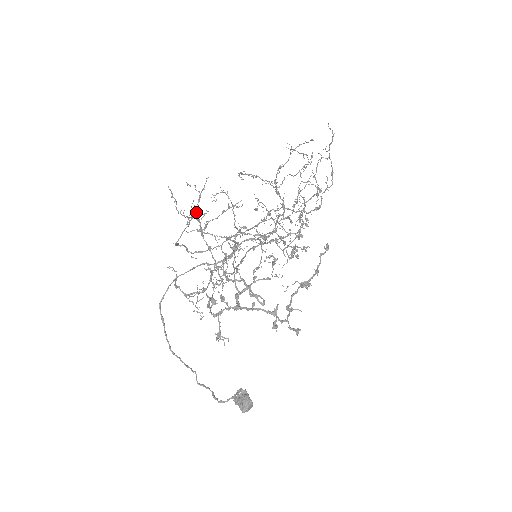
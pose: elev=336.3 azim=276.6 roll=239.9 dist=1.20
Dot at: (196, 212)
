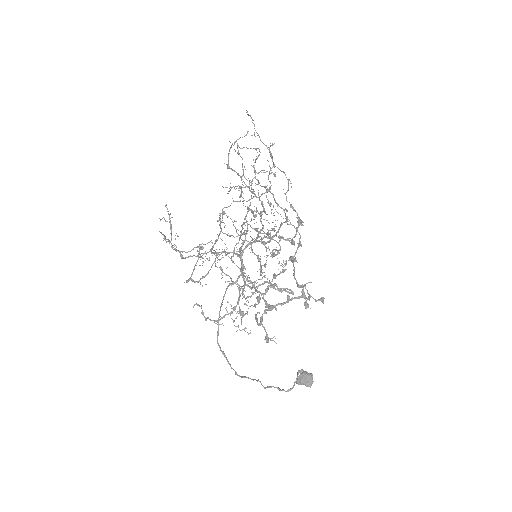
Dot at: occluded
